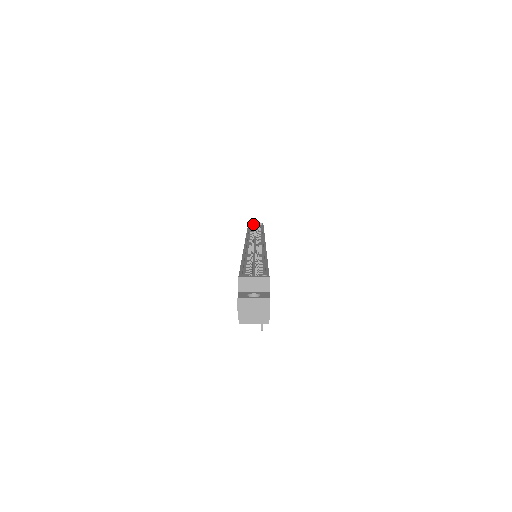
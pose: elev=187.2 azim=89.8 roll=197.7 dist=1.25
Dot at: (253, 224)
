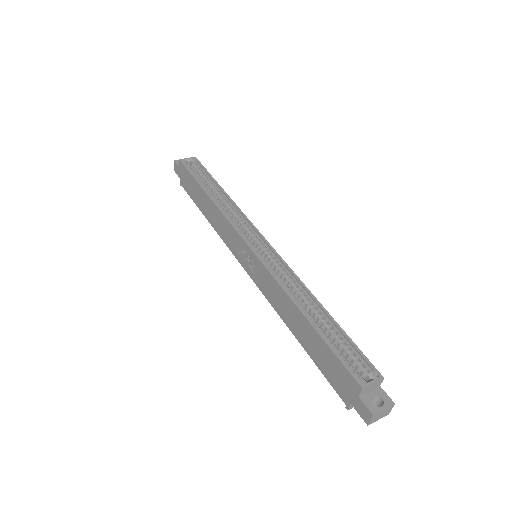
Dot at: (187, 163)
